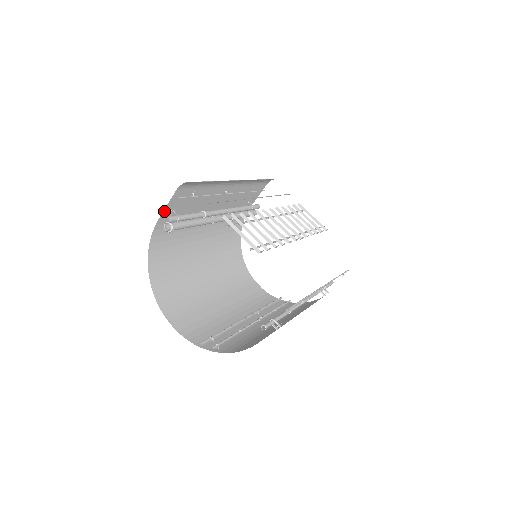
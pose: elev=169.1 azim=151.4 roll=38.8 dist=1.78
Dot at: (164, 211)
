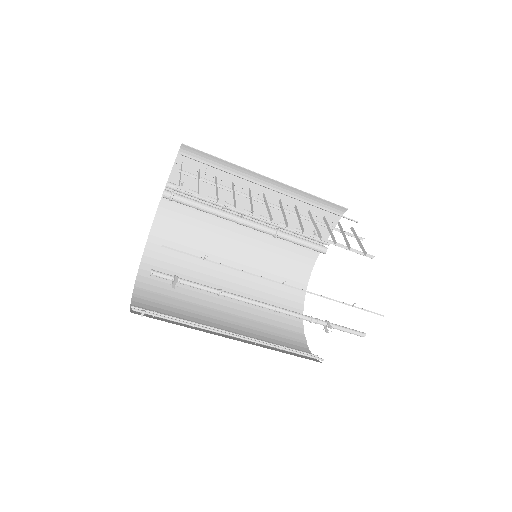
Dot at: (170, 178)
